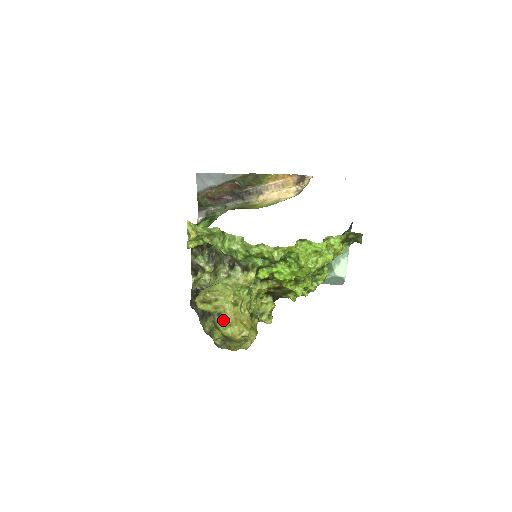
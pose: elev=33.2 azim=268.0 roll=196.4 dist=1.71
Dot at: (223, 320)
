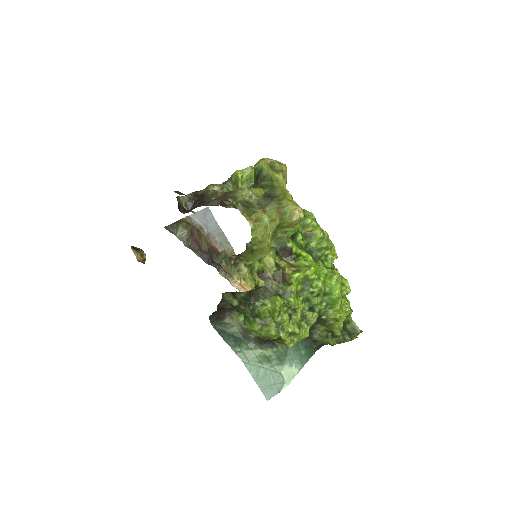
Dot at: occluded
